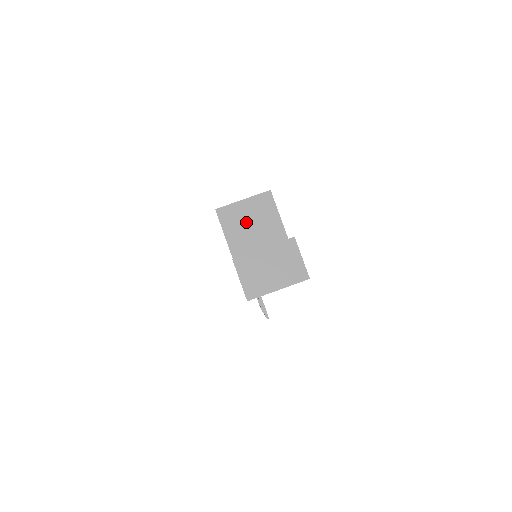
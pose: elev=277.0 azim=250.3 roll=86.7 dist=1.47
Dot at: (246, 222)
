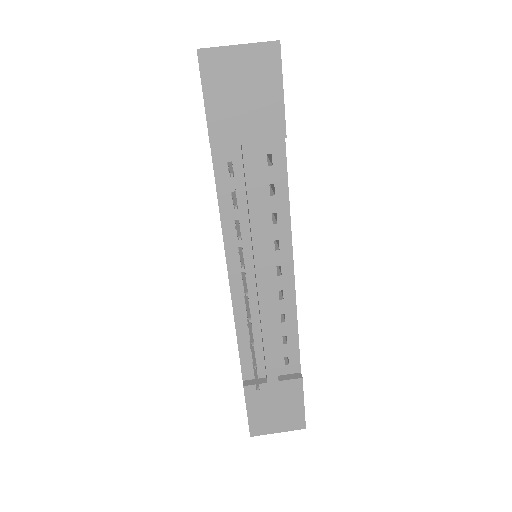
Dot at: occluded
